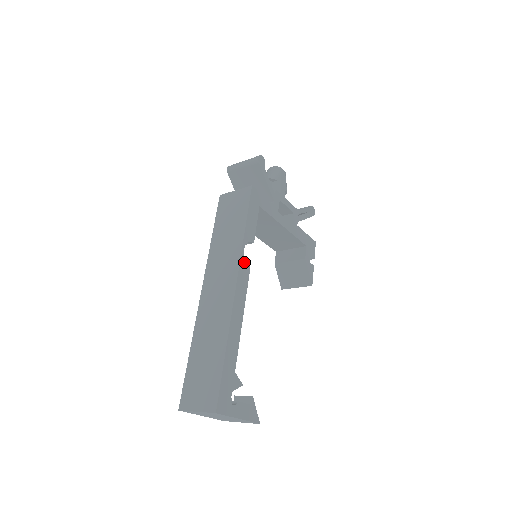
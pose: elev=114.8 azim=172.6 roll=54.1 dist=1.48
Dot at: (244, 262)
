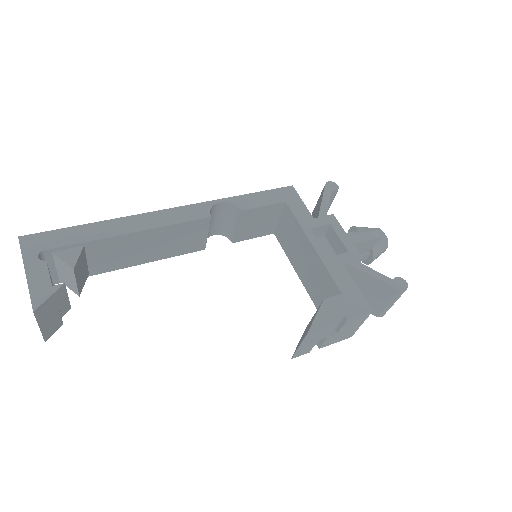
Dot at: (208, 208)
